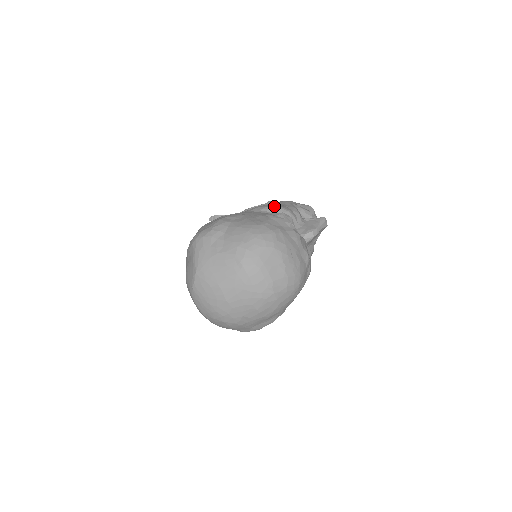
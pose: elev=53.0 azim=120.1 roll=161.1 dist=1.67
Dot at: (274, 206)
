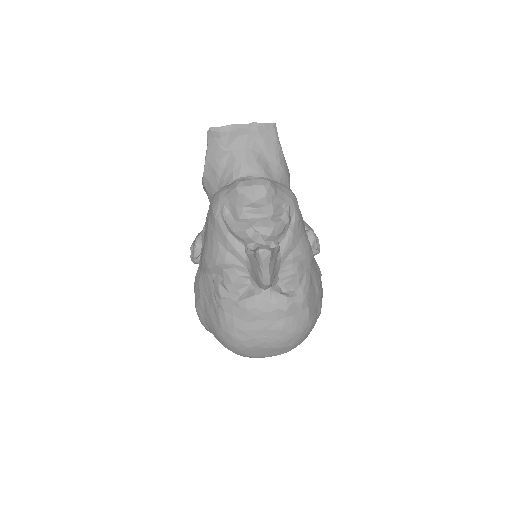
Dot at: (210, 263)
